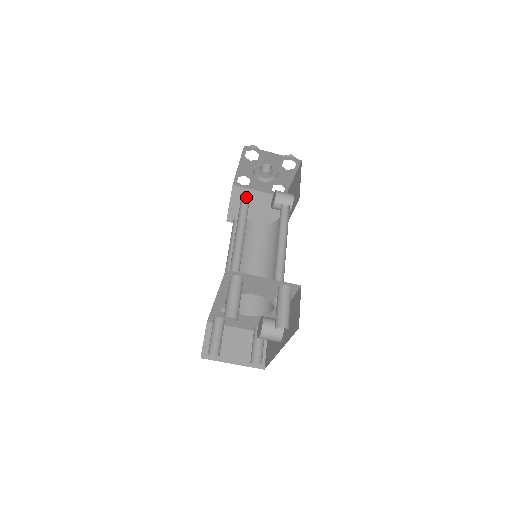
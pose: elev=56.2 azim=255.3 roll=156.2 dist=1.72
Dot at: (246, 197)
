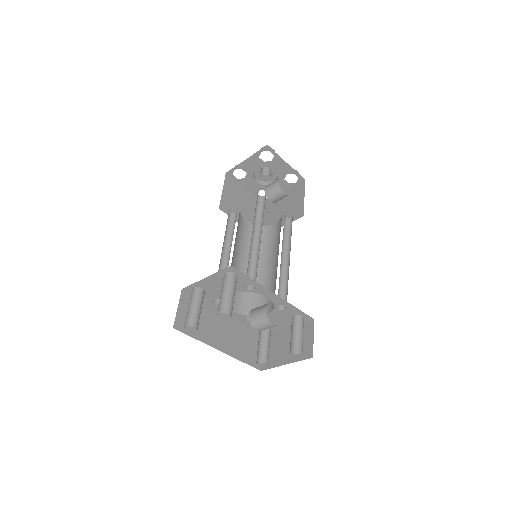
Dot at: occluded
